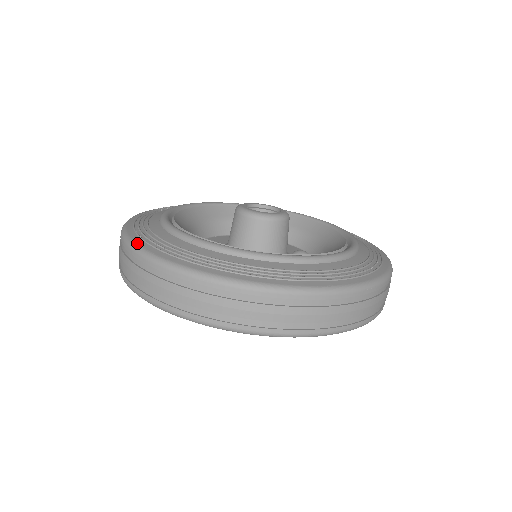
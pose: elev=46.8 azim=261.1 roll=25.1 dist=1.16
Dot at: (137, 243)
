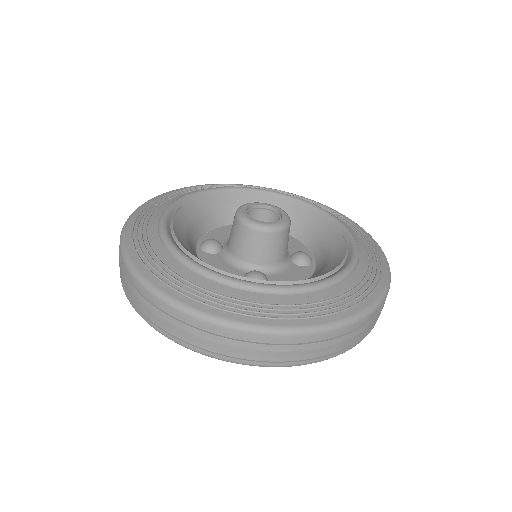
Dot at: (132, 261)
